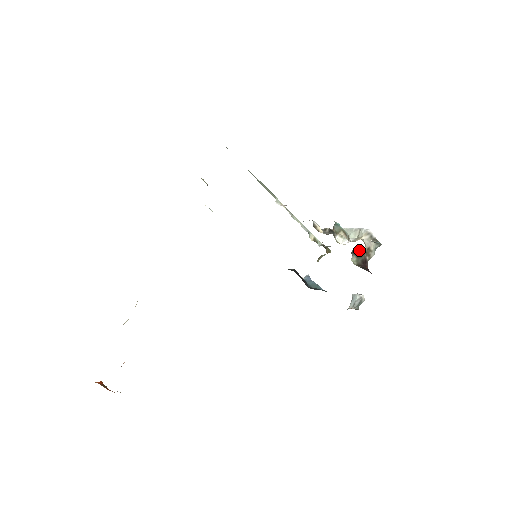
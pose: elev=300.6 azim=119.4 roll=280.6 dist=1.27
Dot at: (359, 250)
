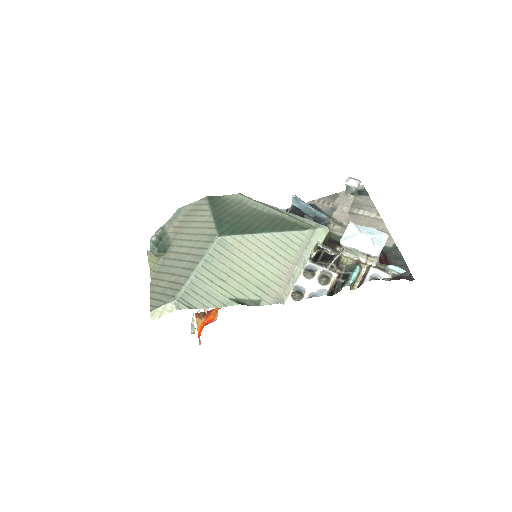
Dot at: occluded
